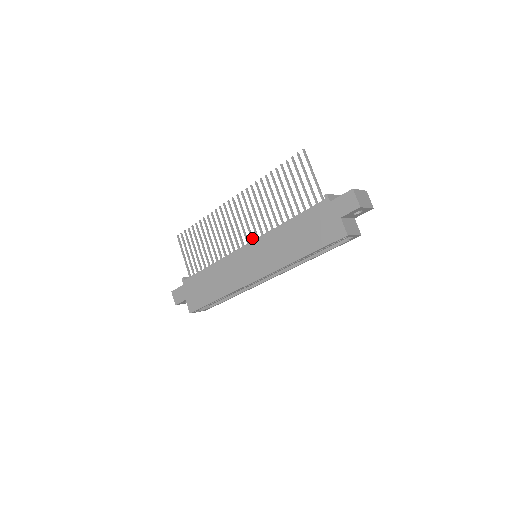
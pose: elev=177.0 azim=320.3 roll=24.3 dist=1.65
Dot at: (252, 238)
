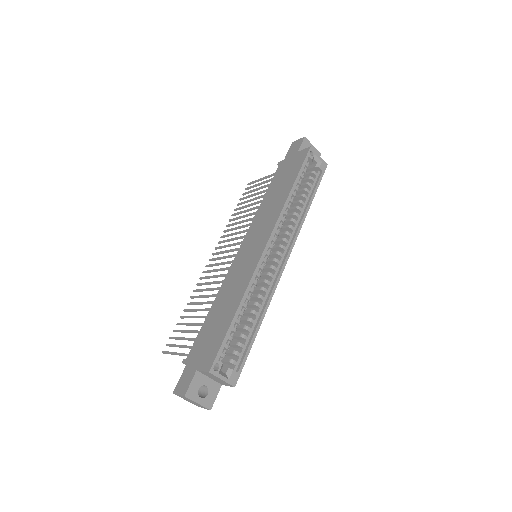
Dot at: occluded
